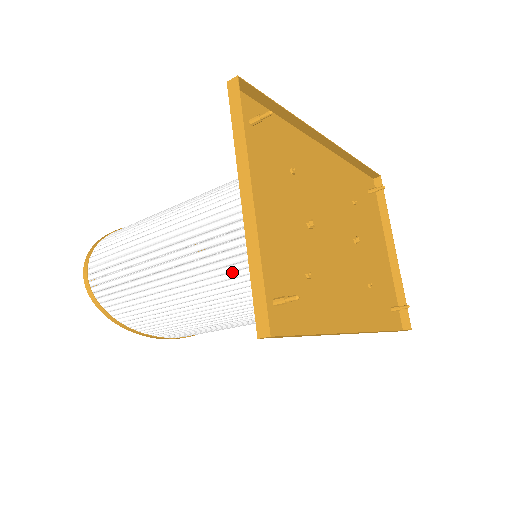
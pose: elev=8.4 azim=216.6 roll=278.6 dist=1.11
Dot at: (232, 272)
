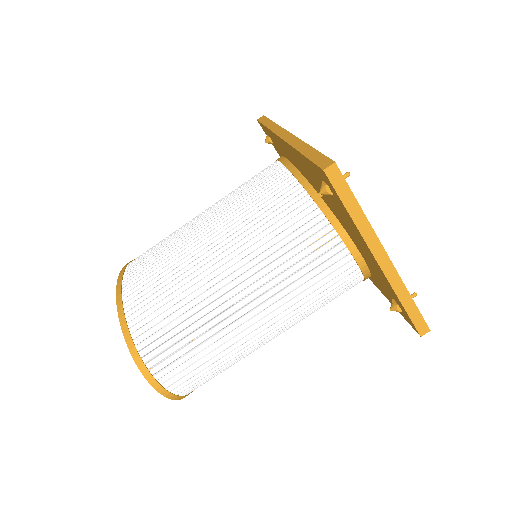
Dot at: (329, 299)
